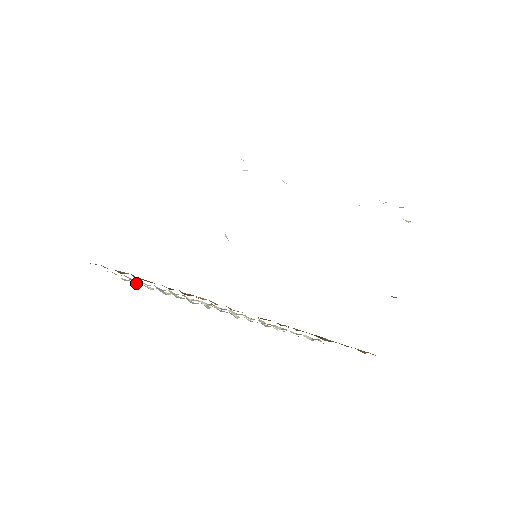
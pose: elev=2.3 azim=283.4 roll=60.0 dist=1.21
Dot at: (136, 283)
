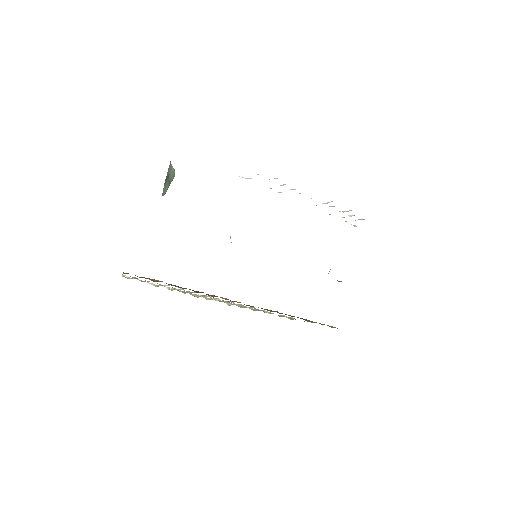
Dot at: (139, 280)
